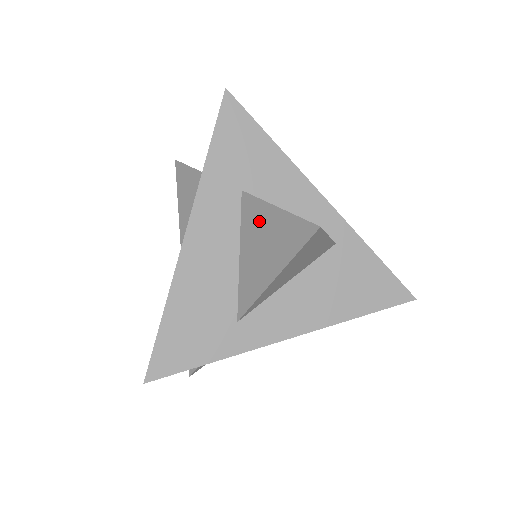
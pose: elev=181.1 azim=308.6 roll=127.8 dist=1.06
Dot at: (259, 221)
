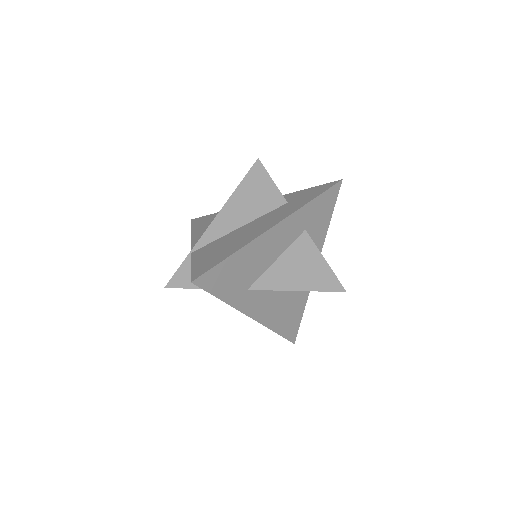
Dot at: (307, 255)
